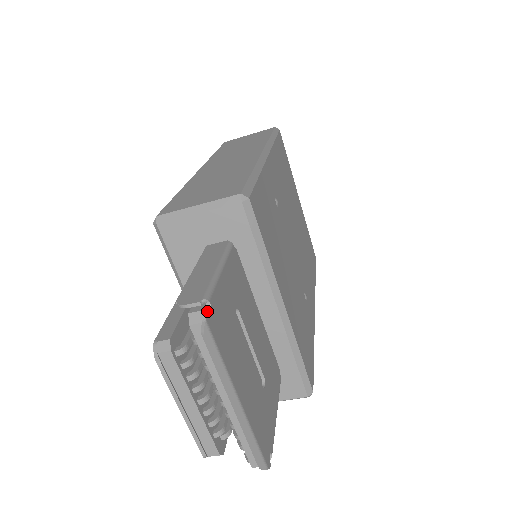
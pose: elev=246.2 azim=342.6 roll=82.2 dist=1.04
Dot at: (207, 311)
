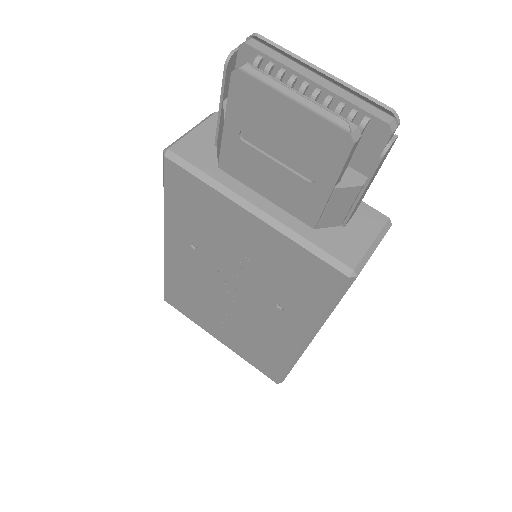
Dot at: occluded
